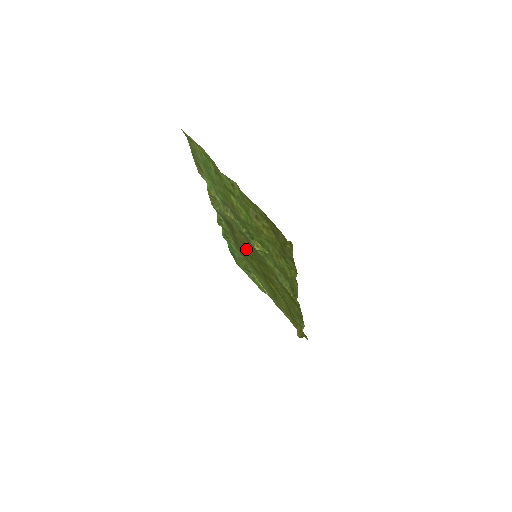
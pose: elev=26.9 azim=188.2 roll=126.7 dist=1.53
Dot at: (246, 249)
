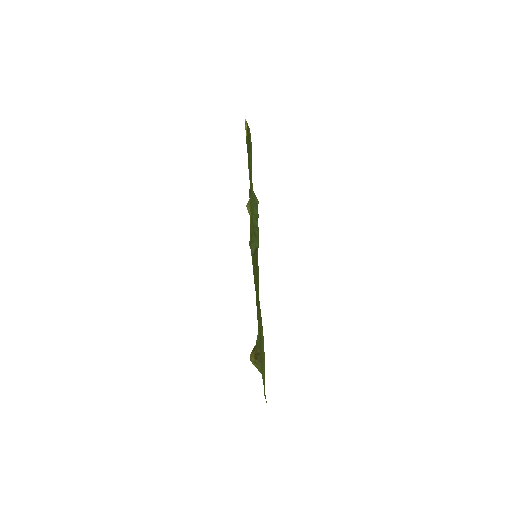
Dot at: occluded
